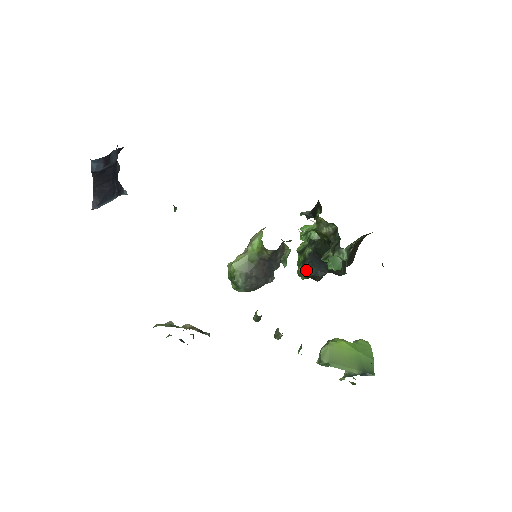
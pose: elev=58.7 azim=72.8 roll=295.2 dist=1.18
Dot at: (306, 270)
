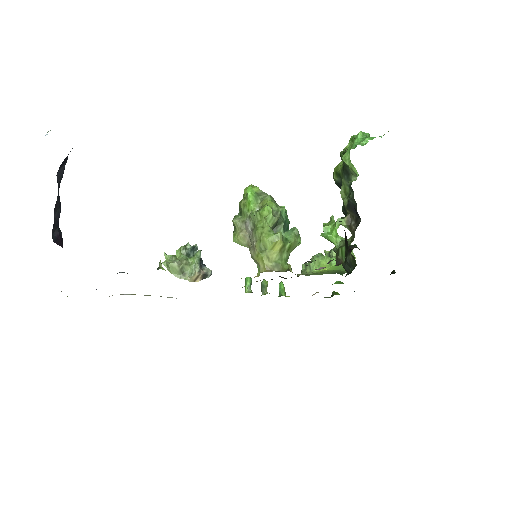
Dot at: occluded
